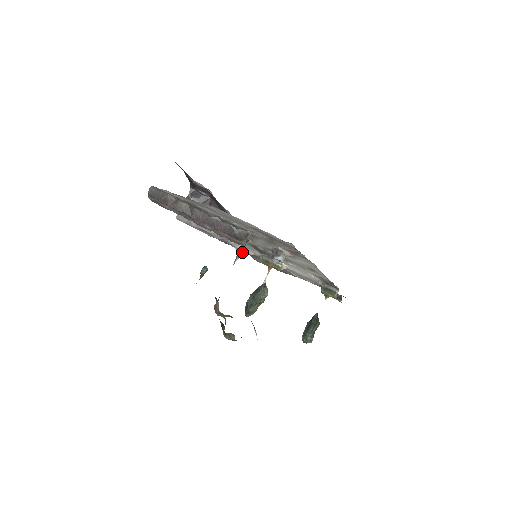
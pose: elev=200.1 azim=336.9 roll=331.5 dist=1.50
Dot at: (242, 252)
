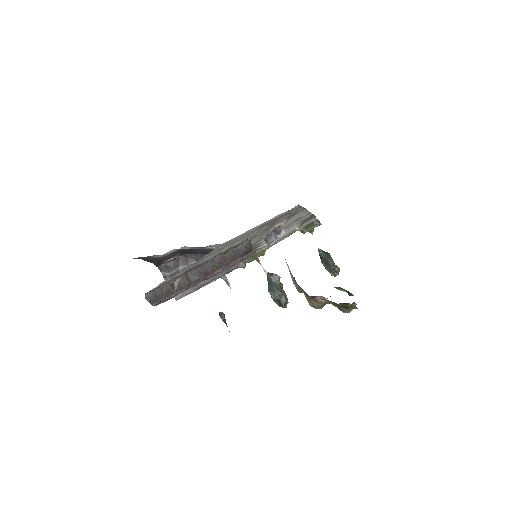
Dot at: (225, 274)
